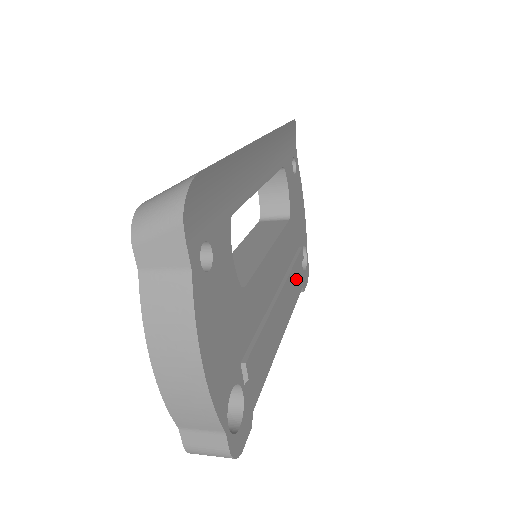
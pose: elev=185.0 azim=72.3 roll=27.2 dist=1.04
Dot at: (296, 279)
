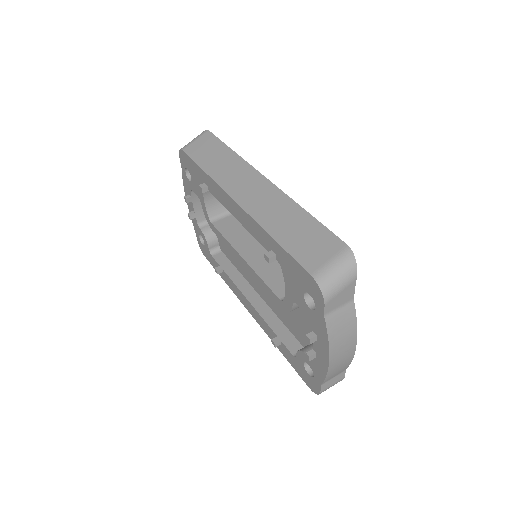
Dot at: occluded
